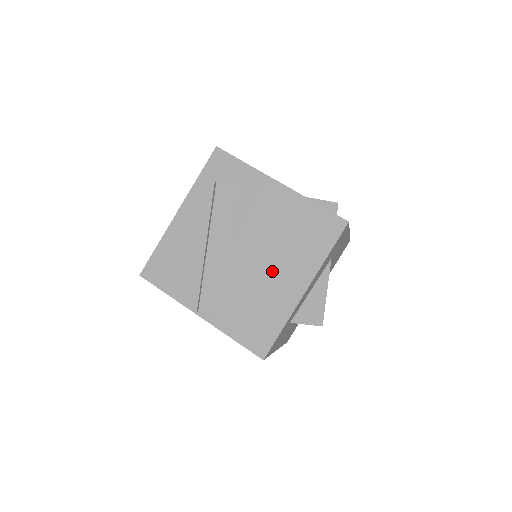
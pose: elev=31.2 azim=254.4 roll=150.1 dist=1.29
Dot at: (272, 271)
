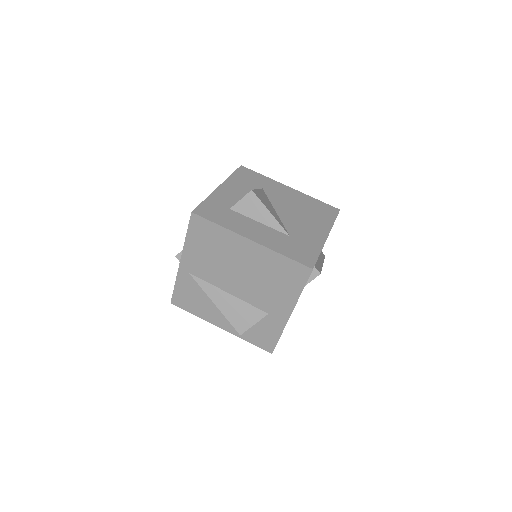
Dot at: occluded
